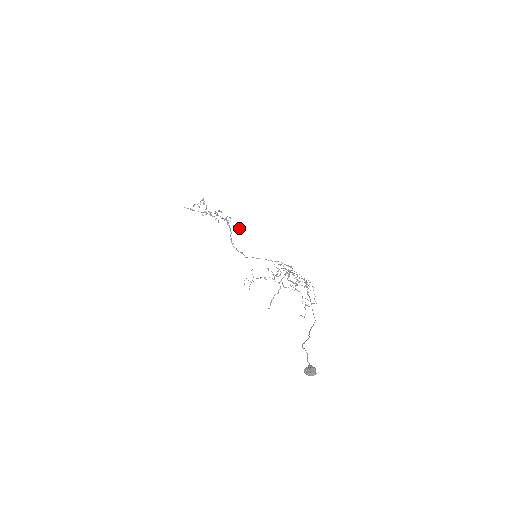
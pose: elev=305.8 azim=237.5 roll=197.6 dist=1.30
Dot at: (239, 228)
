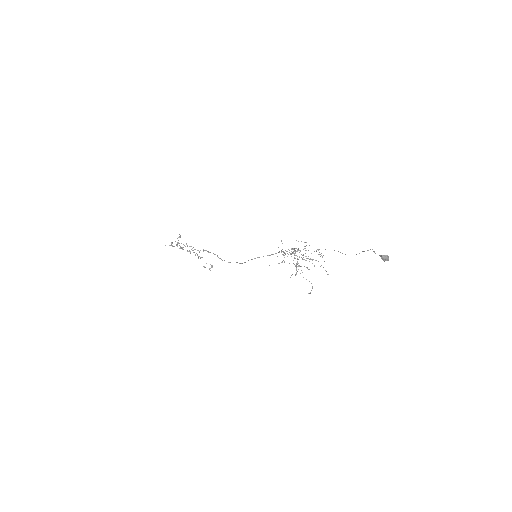
Dot at: (210, 264)
